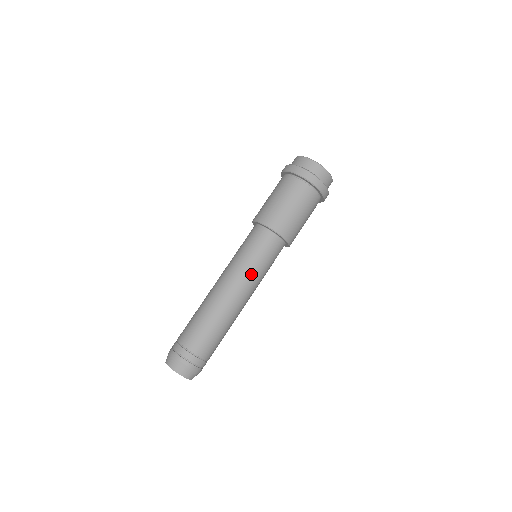
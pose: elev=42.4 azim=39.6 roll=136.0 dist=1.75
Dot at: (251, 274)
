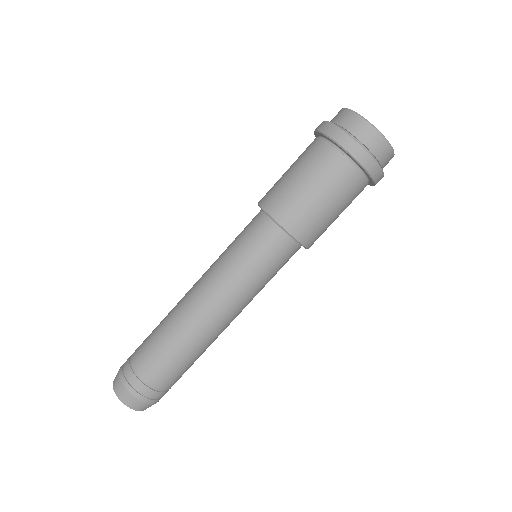
Dot at: (235, 282)
